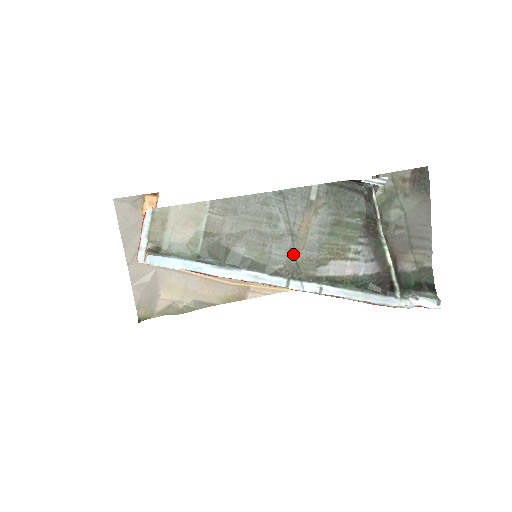
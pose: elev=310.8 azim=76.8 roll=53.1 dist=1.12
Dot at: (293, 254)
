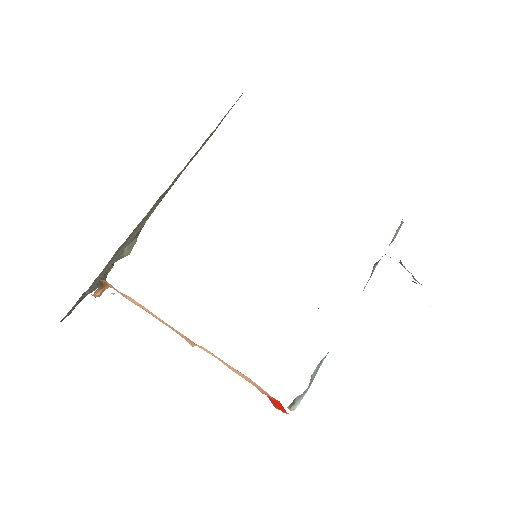
Dot at: occluded
